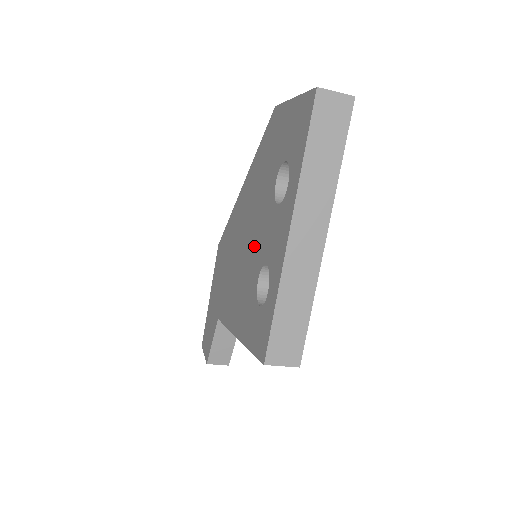
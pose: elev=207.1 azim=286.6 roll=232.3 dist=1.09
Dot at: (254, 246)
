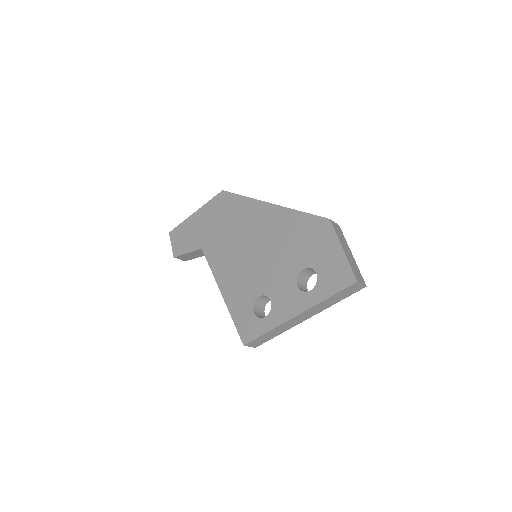
Dot at: (265, 271)
